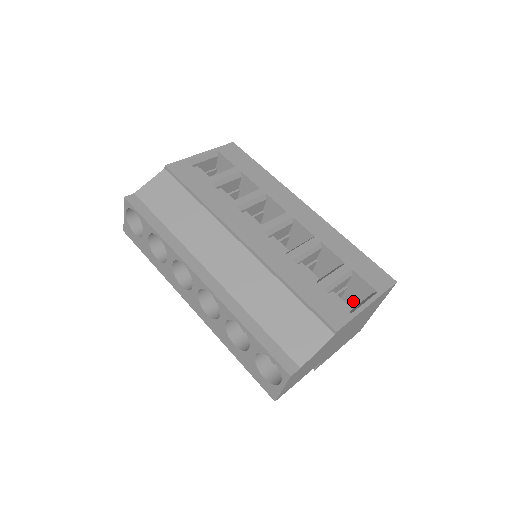
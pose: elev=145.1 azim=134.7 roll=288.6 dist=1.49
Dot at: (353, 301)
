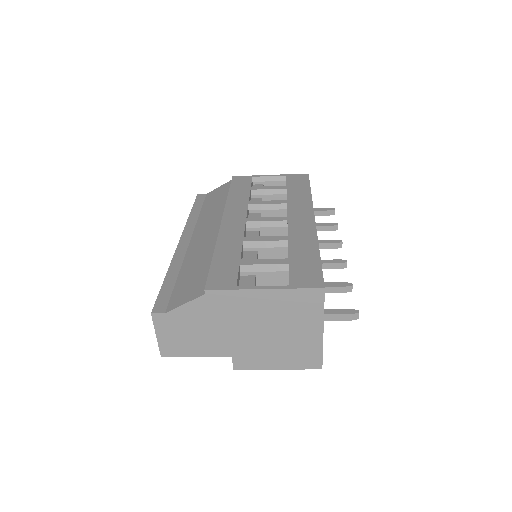
Dot at: occluded
